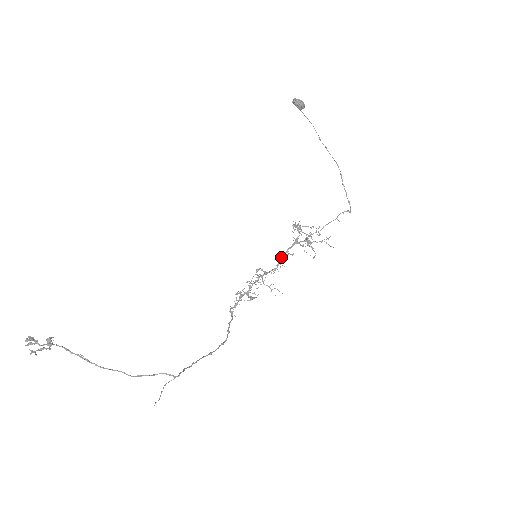
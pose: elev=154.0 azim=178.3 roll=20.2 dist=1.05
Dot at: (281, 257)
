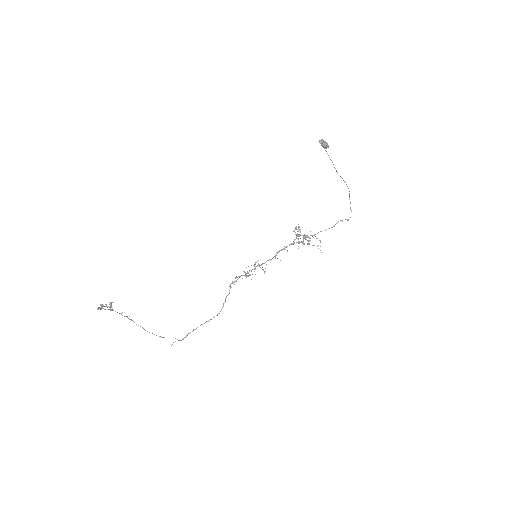
Dot at: (277, 253)
